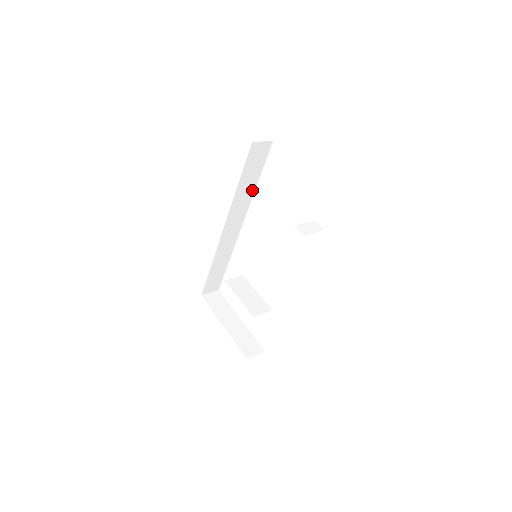
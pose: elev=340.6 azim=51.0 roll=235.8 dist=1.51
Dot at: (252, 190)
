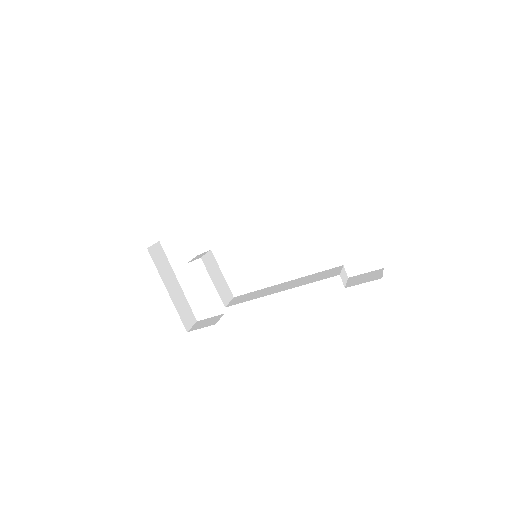
Dot at: occluded
